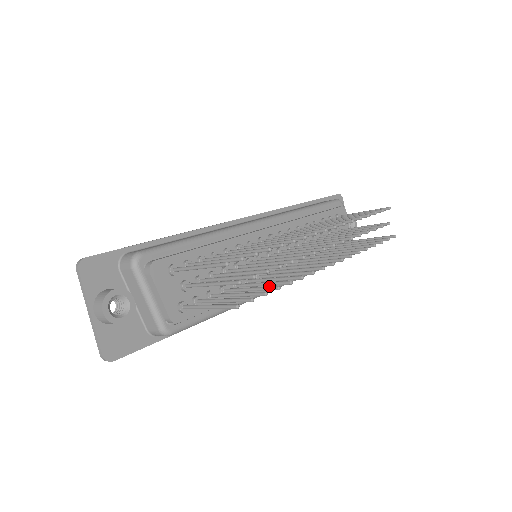
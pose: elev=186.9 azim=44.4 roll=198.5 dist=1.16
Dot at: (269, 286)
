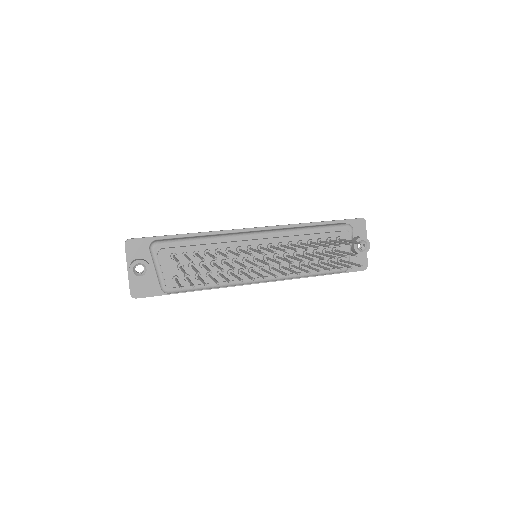
Dot at: (216, 281)
